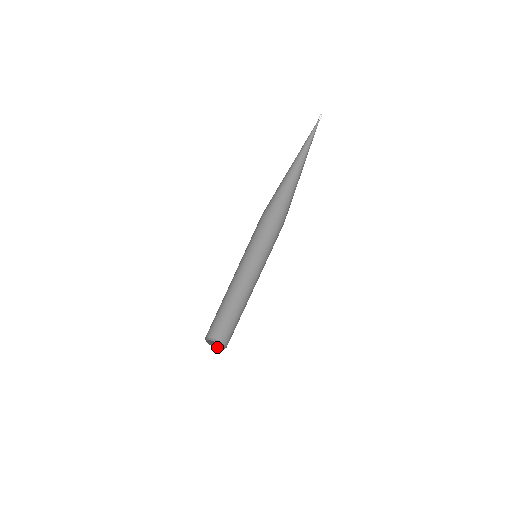
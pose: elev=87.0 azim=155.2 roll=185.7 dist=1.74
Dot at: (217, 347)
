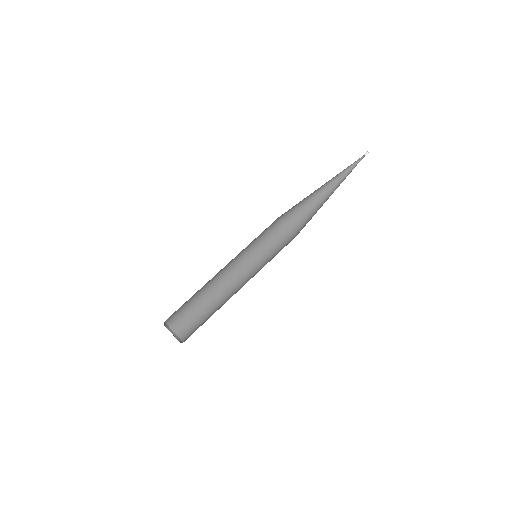
Dot at: occluded
